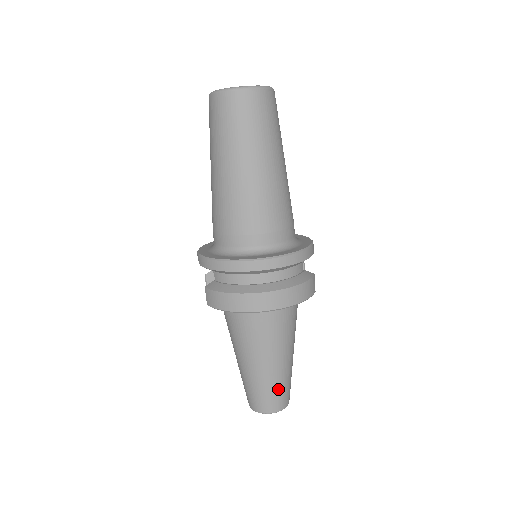
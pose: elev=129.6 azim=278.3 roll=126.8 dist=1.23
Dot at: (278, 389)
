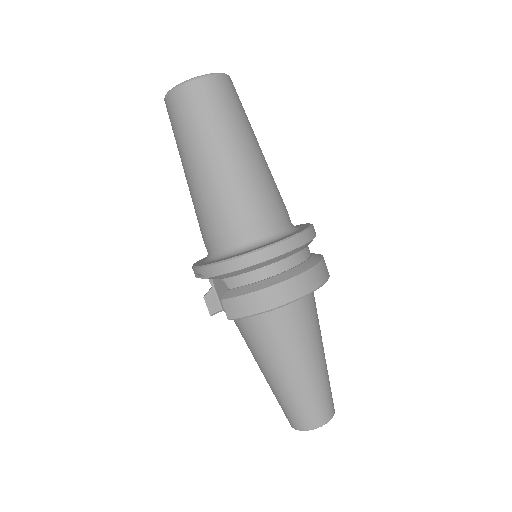
Dot at: (324, 392)
